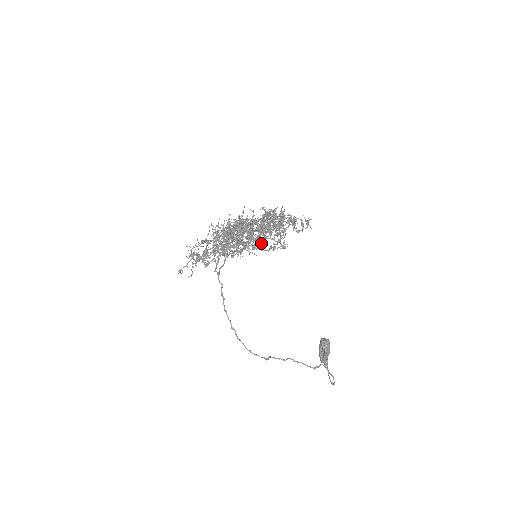
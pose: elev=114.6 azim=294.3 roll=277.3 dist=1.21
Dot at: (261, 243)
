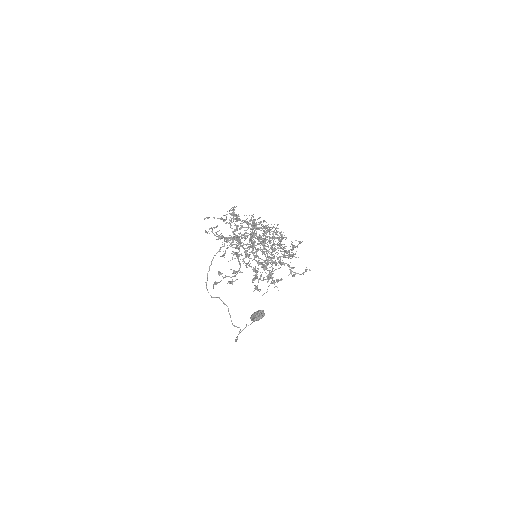
Dot at: (279, 240)
